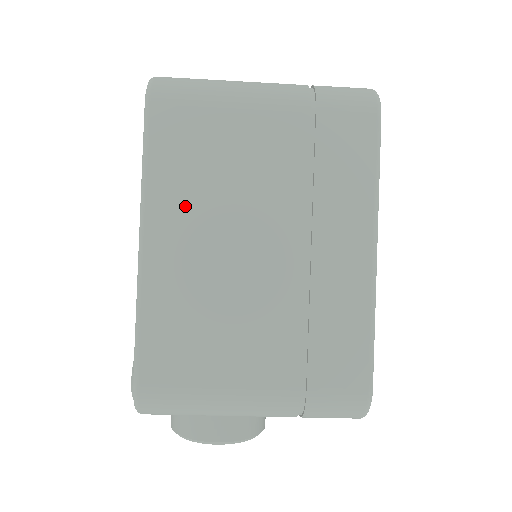
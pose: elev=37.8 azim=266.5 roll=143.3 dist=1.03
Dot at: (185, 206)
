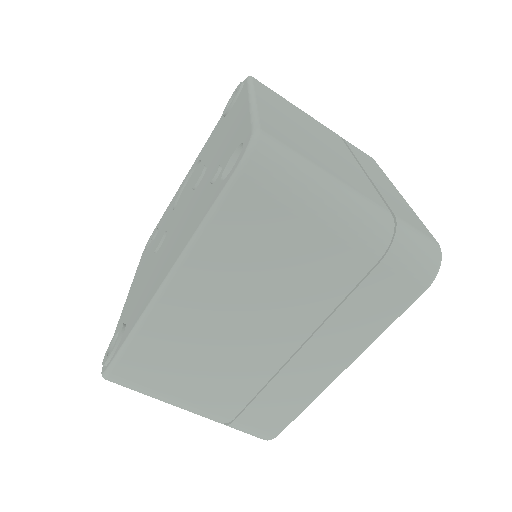
Dot at: (218, 279)
